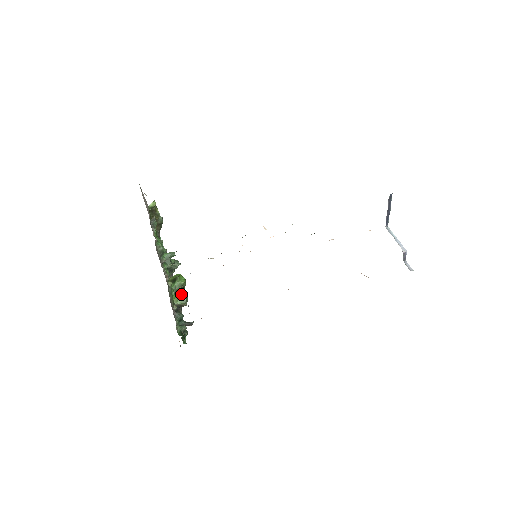
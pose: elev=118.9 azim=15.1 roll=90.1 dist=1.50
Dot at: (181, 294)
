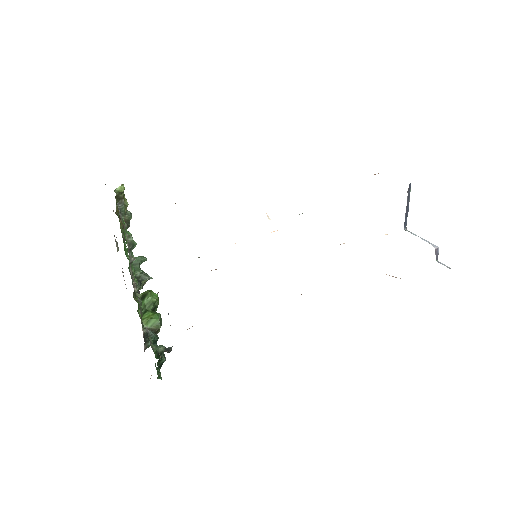
Dot at: (153, 314)
